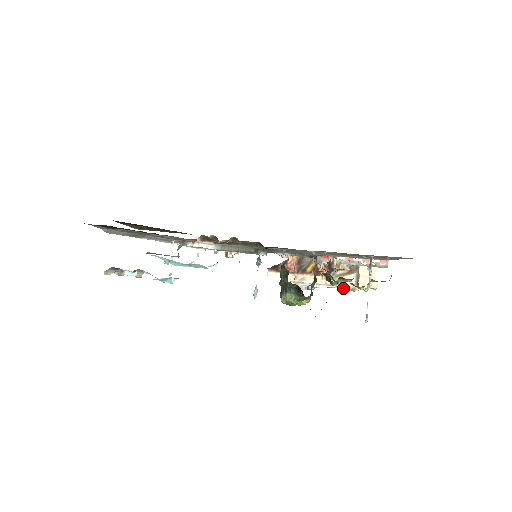
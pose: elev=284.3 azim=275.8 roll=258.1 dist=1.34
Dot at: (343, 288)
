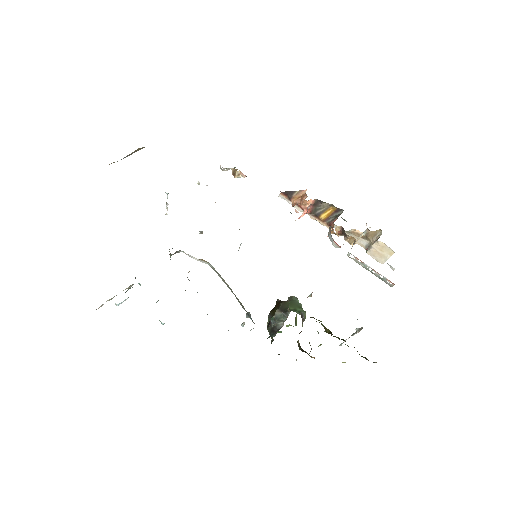
Dot at: occluded
